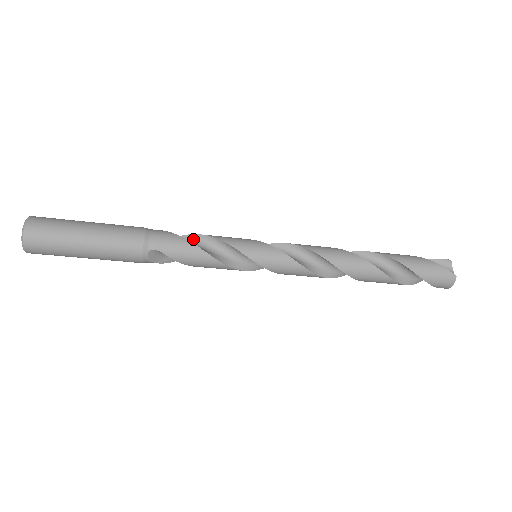
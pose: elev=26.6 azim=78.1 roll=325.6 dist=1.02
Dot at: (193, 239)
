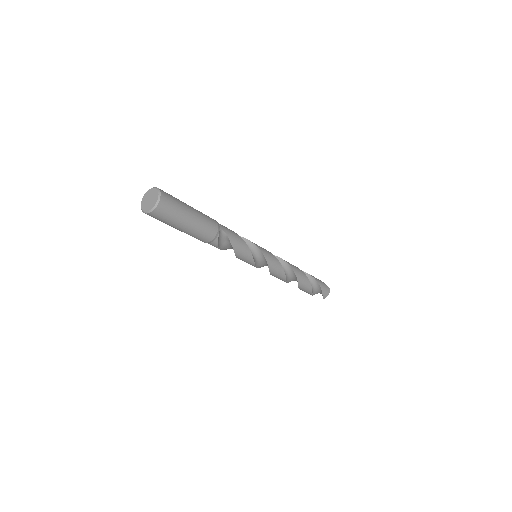
Dot at: occluded
